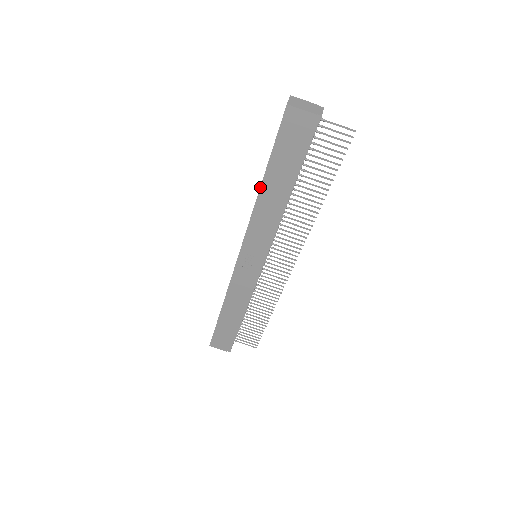
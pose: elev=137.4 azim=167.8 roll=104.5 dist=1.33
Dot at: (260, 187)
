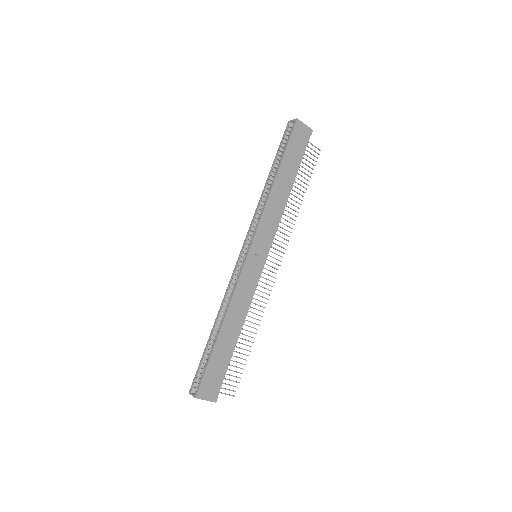
Dot at: (275, 179)
